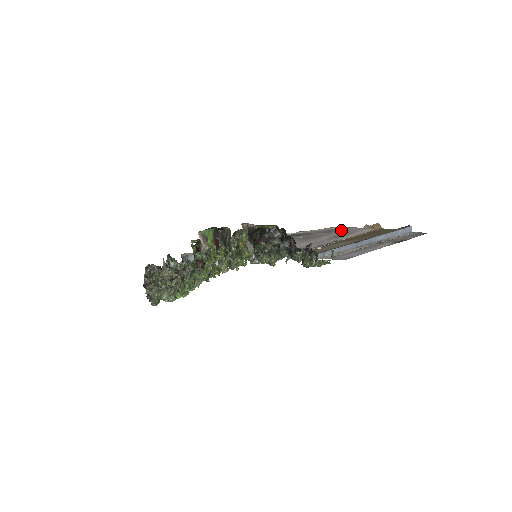
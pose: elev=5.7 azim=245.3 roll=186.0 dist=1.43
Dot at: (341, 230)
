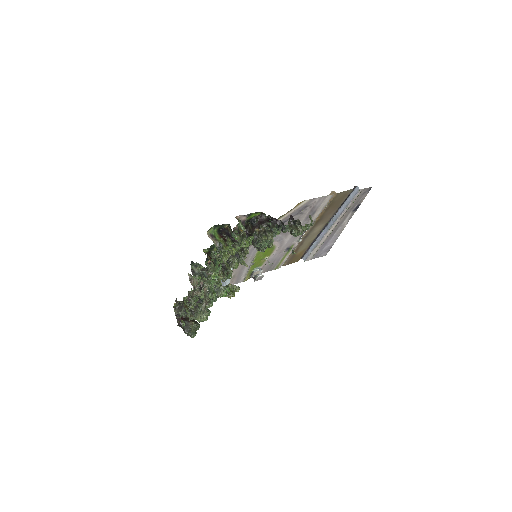
Dot at: (309, 206)
